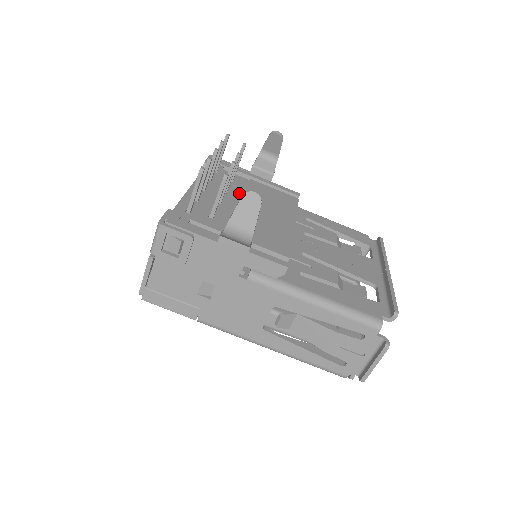
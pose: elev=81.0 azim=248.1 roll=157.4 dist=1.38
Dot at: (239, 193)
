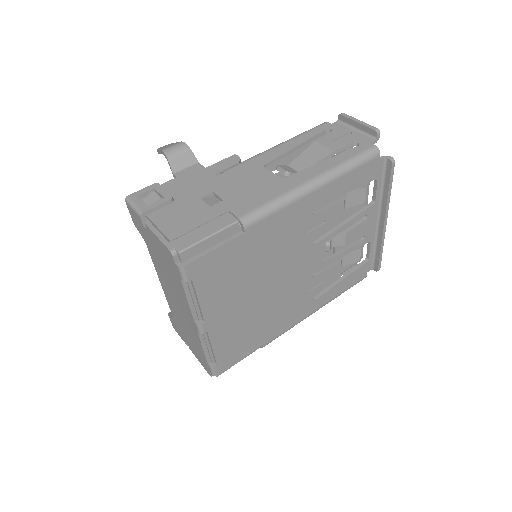
Dot at: occluded
